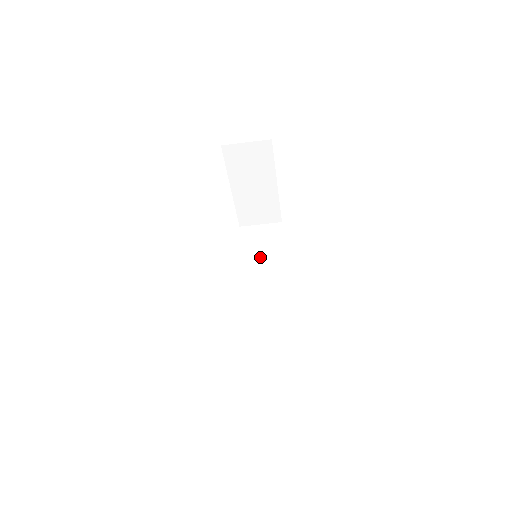
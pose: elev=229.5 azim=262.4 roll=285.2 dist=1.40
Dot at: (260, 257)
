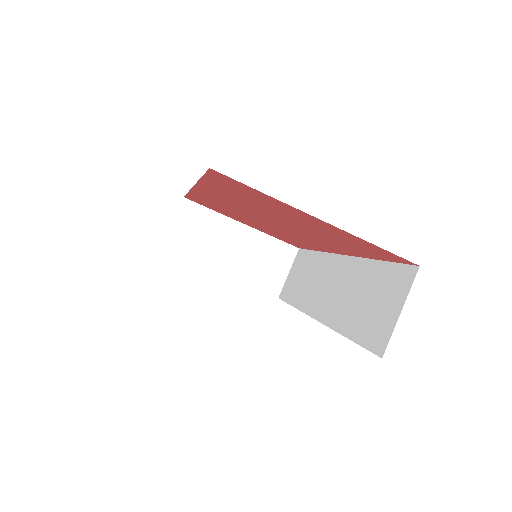
Dot at: (305, 282)
